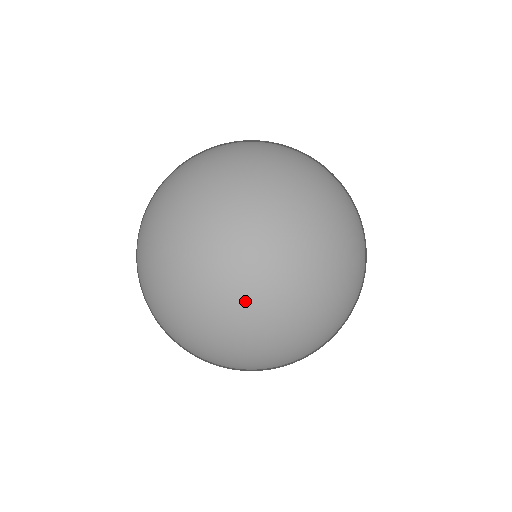
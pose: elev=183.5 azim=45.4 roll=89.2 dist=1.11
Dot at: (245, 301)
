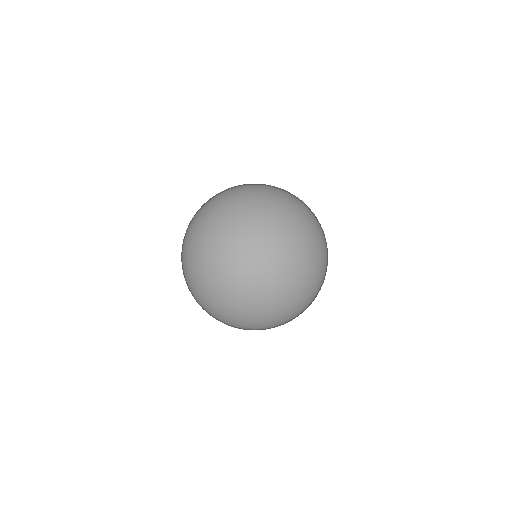
Dot at: (287, 301)
